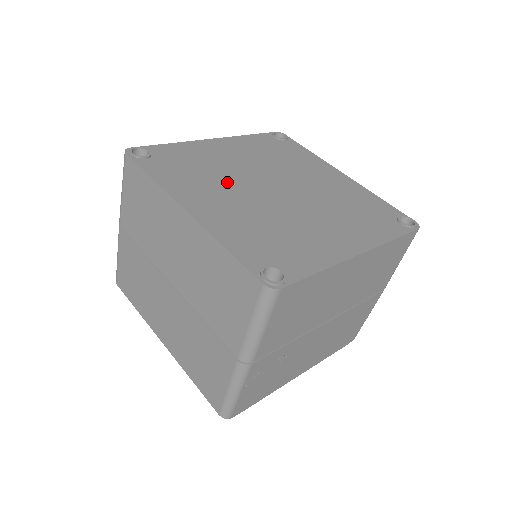
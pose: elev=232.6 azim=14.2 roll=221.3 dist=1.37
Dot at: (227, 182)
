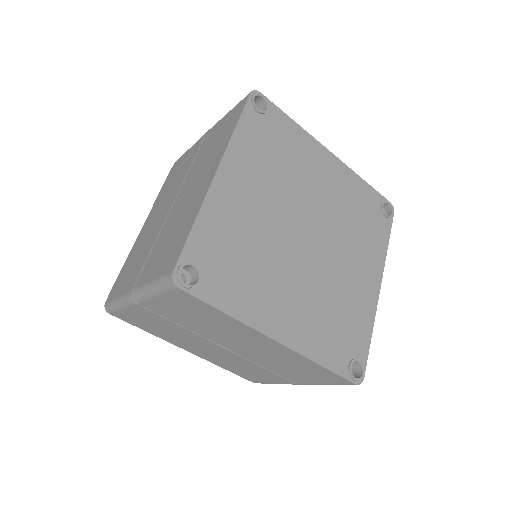
Dot at: (275, 261)
